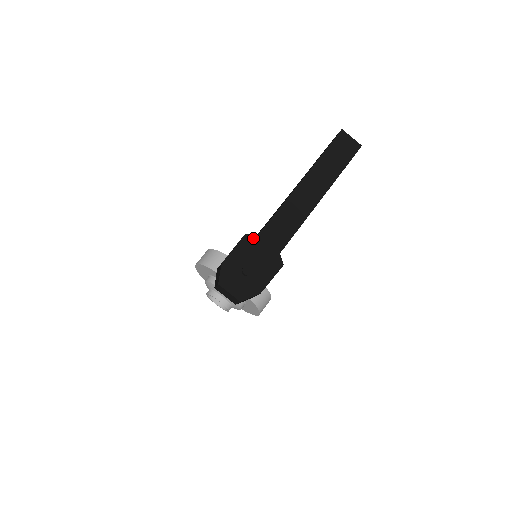
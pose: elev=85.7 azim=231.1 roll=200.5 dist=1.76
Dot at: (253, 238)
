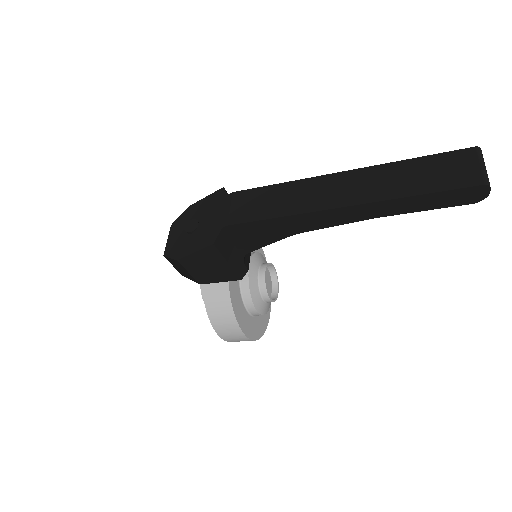
Dot at: (224, 195)
